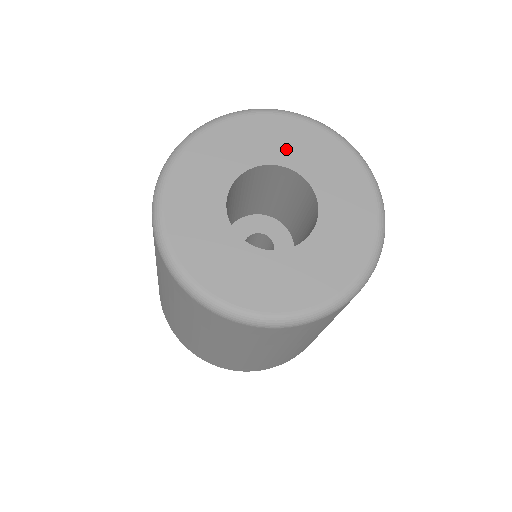
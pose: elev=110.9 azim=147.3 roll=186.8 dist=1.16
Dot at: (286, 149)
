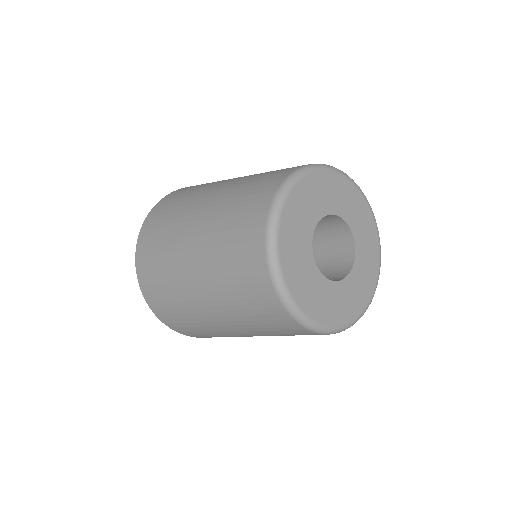
Dot at: (322, 201)
